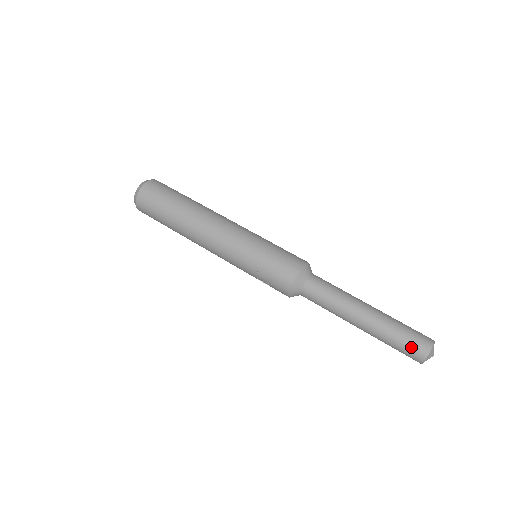
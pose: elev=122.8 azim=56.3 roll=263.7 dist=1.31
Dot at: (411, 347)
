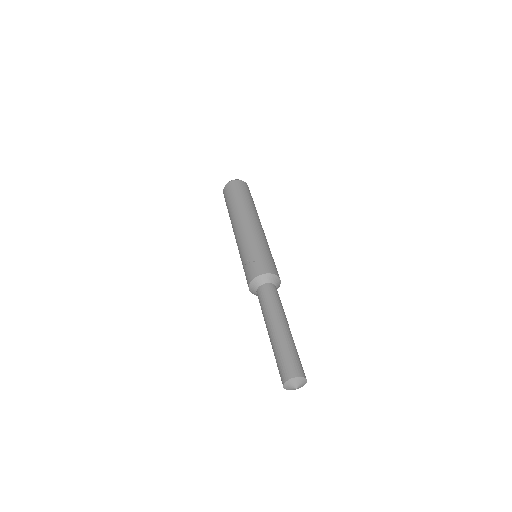
Dot at: (290, 364)
